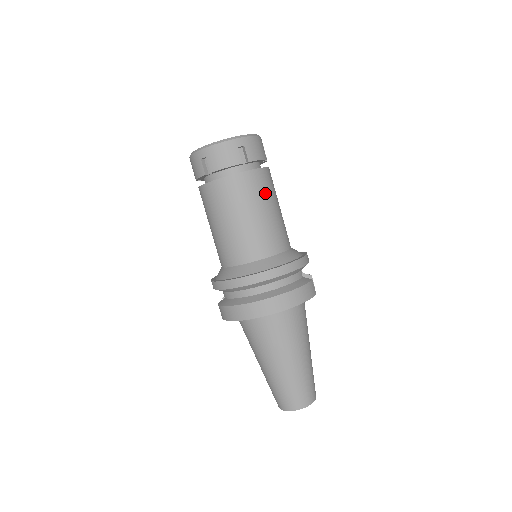
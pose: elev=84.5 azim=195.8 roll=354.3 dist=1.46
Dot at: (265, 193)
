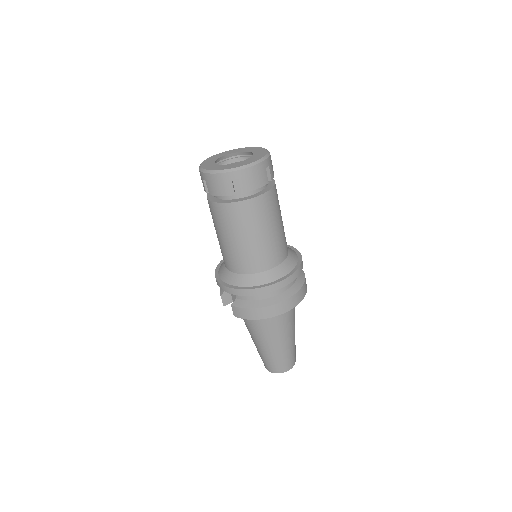
Dot at: (279, 205)
